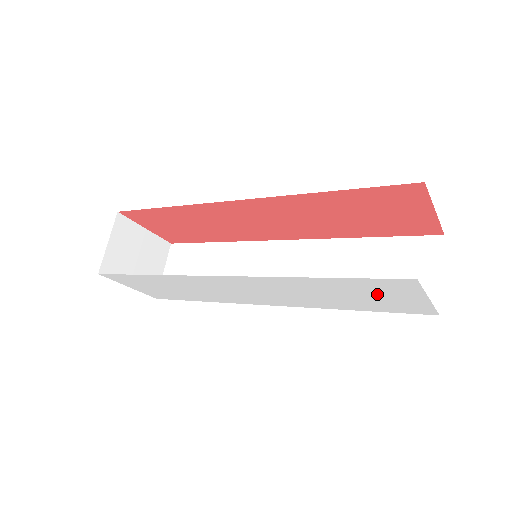
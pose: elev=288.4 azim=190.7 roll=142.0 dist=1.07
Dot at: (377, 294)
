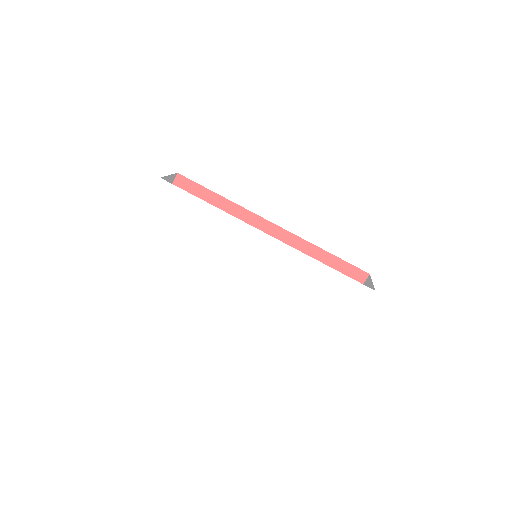
Dot at: (335, 301)
